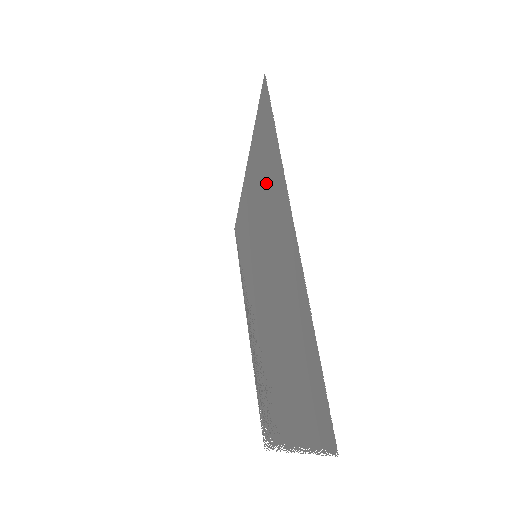
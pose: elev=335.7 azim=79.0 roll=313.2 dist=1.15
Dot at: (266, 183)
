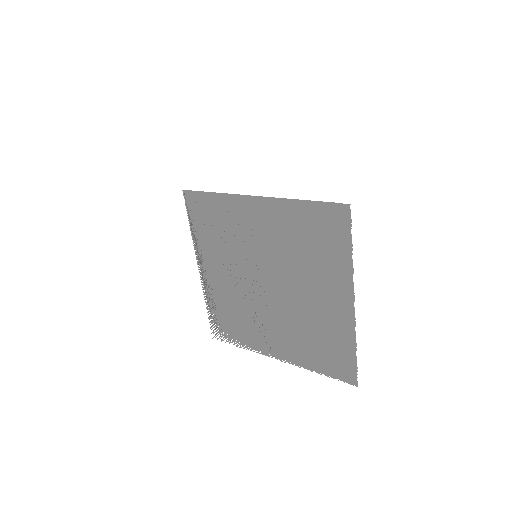
Dot at: (313, 249)
